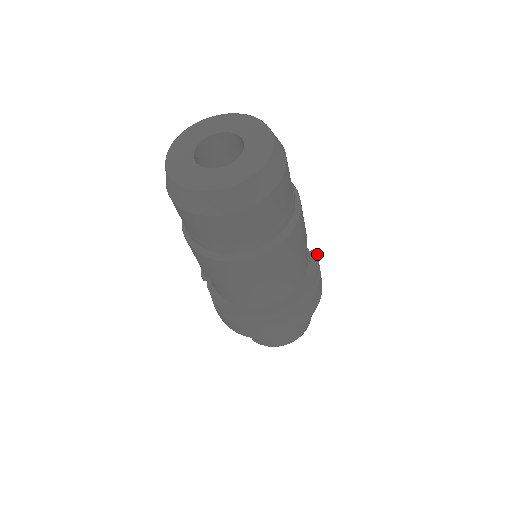
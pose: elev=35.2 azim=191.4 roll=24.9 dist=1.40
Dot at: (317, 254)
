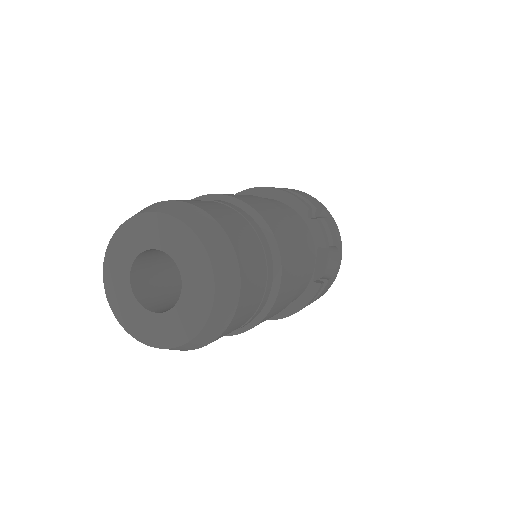
Dot at: (317, 291)
